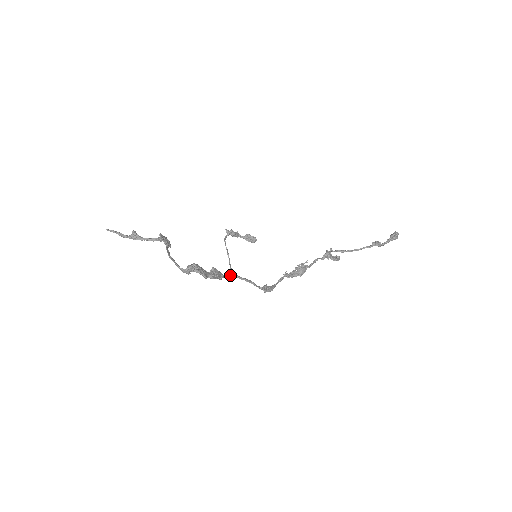
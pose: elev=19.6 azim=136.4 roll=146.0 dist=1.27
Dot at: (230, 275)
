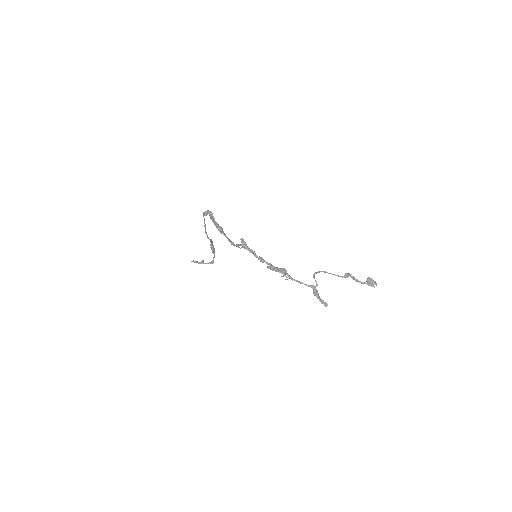
Dot at: (229, 239)
